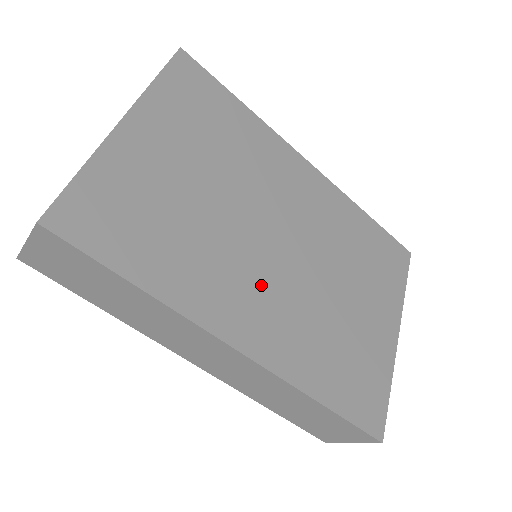
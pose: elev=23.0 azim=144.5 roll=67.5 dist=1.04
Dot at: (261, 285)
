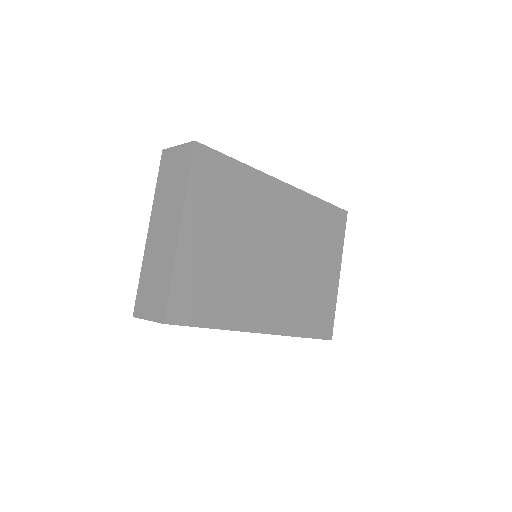
Dot at: (268, 290)
